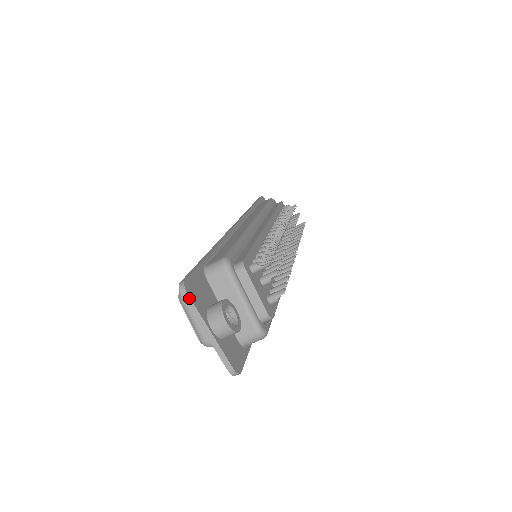
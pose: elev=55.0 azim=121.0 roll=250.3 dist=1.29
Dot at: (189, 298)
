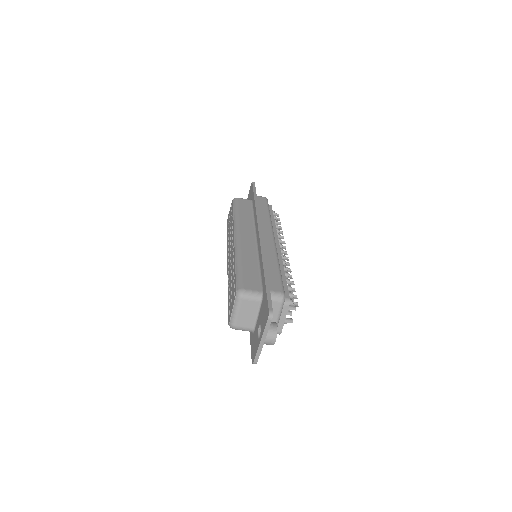
Dot at: (270, 323)
